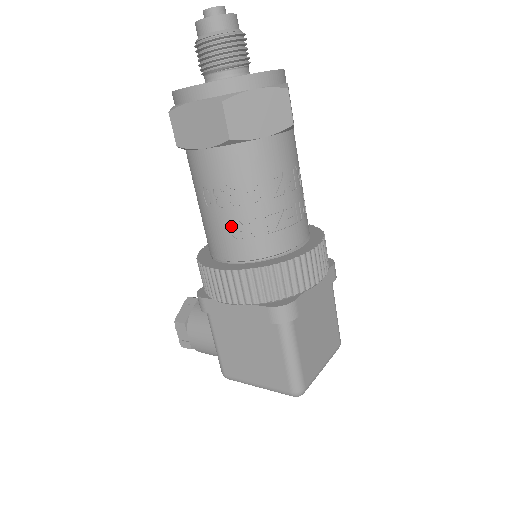
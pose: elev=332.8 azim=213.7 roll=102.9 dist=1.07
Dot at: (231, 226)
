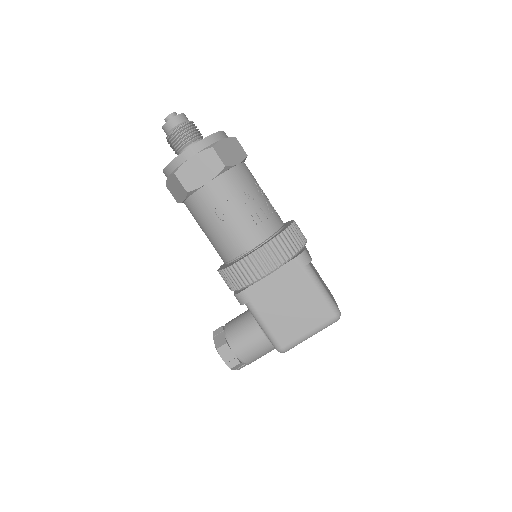
Dot at: (244, 223)
